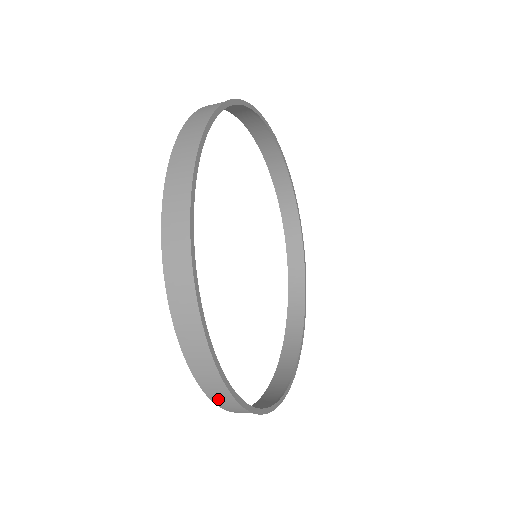
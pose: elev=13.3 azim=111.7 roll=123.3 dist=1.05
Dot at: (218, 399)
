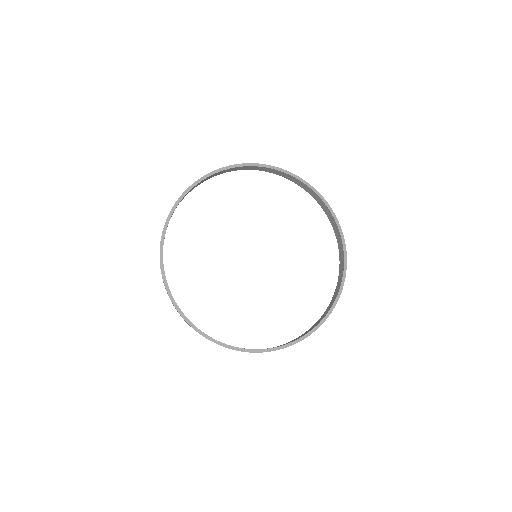
Dot at: occluded
